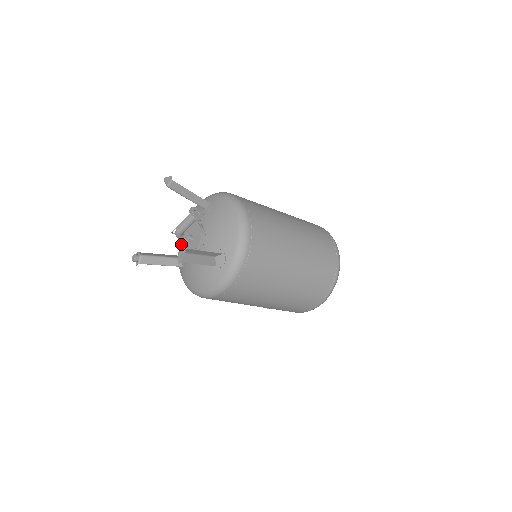
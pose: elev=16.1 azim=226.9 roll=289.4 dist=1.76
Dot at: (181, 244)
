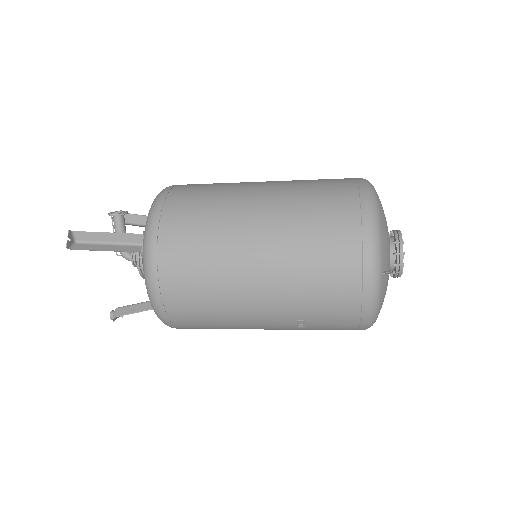
Dot at: occluded
